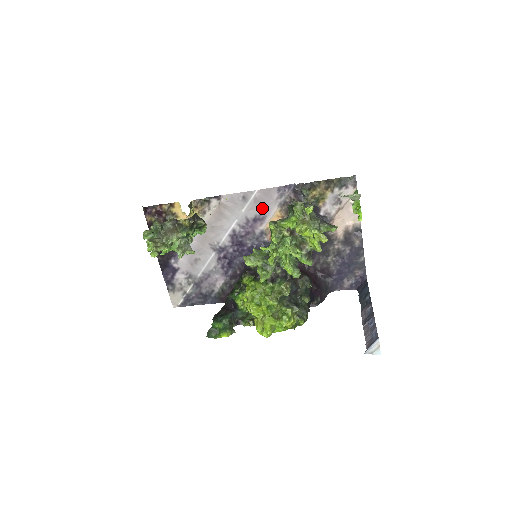
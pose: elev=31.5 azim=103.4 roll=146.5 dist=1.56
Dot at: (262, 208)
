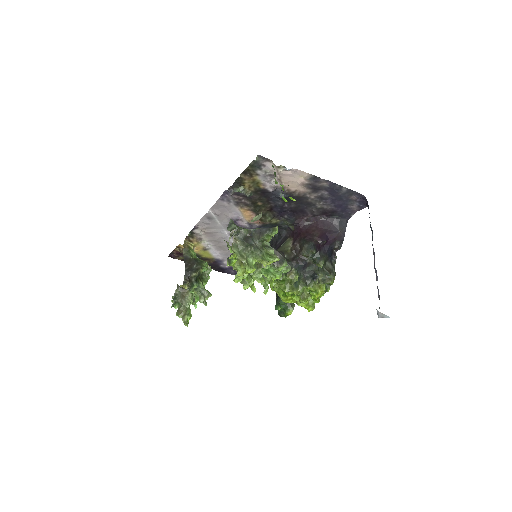
Dot at: (228, 215)
